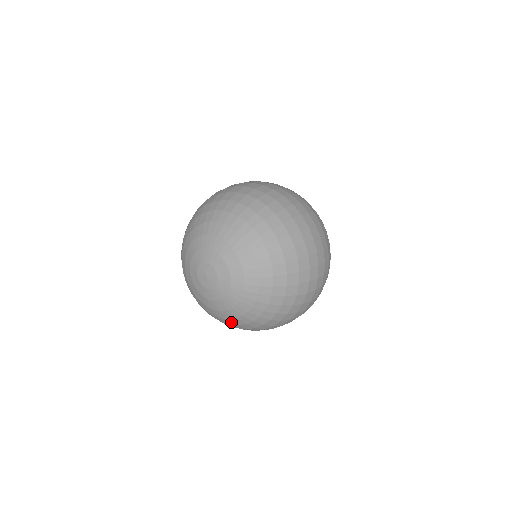
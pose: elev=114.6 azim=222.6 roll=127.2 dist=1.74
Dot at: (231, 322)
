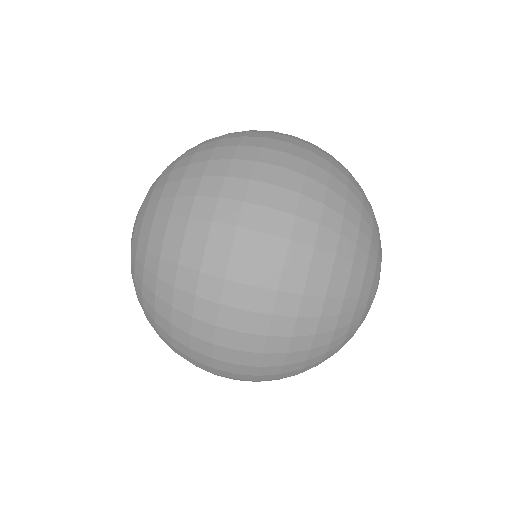
Dot at: occluded
